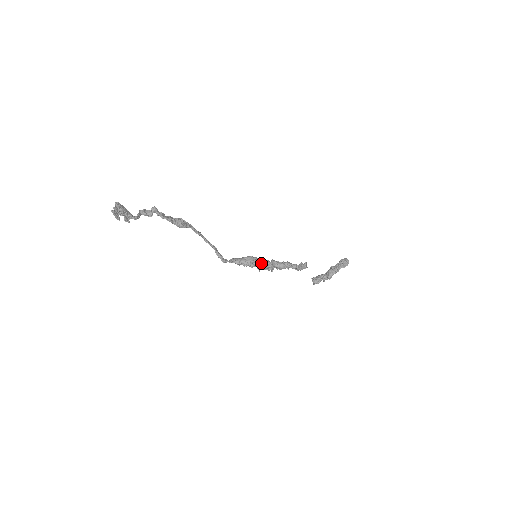
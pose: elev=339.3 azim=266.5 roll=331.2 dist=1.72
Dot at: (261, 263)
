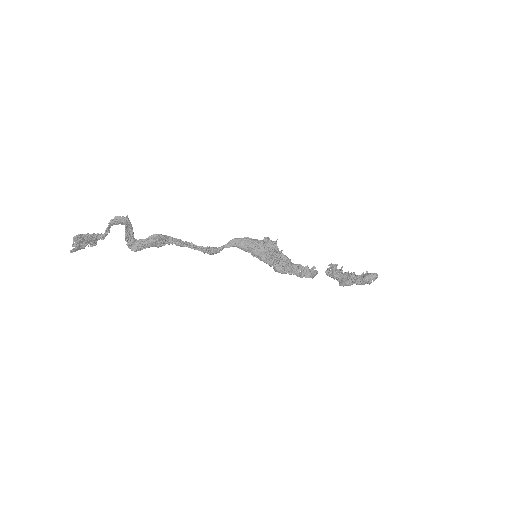
Dot at: (262, 260)
